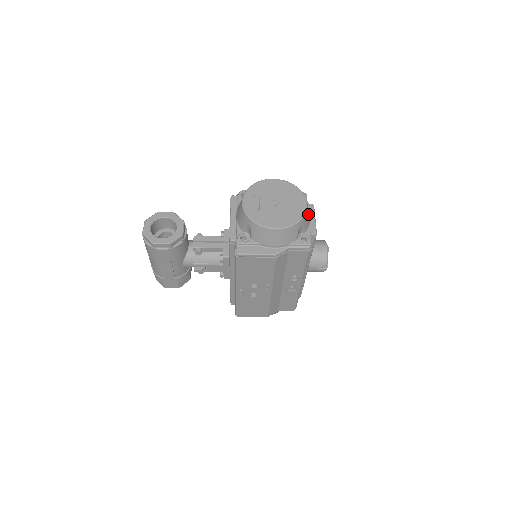
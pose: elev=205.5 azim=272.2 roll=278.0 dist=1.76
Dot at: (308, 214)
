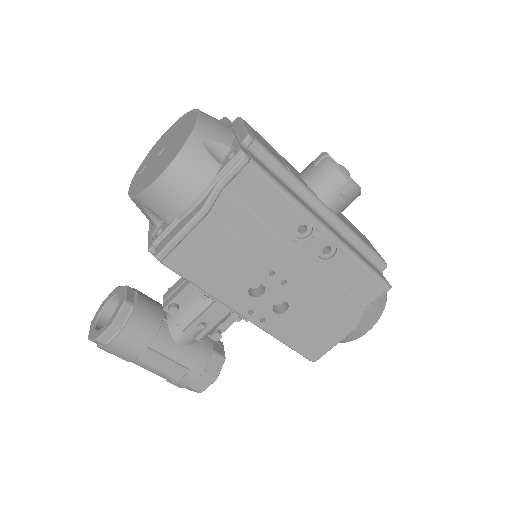
Dot at: (215, 123)
